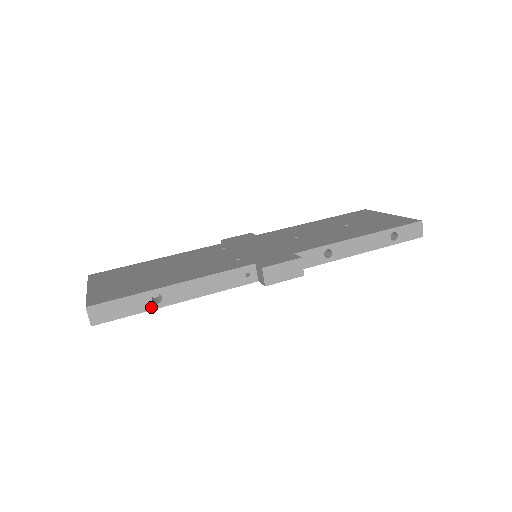
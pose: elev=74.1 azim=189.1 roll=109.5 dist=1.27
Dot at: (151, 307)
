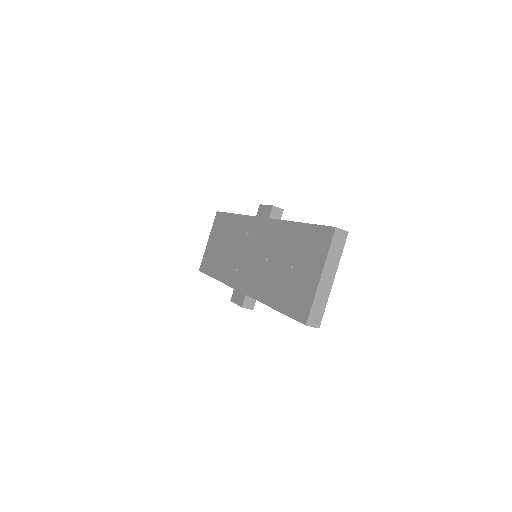
Dot at: occluded
